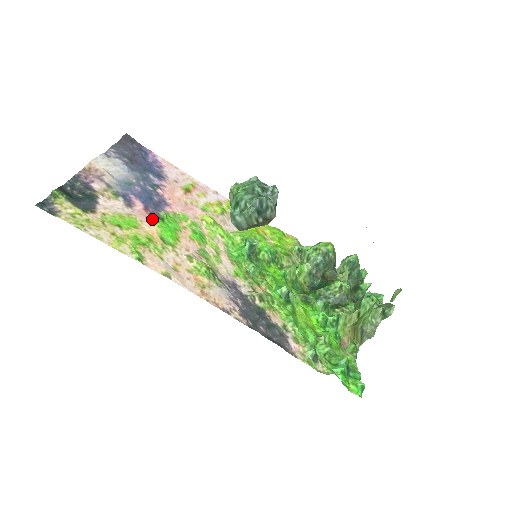
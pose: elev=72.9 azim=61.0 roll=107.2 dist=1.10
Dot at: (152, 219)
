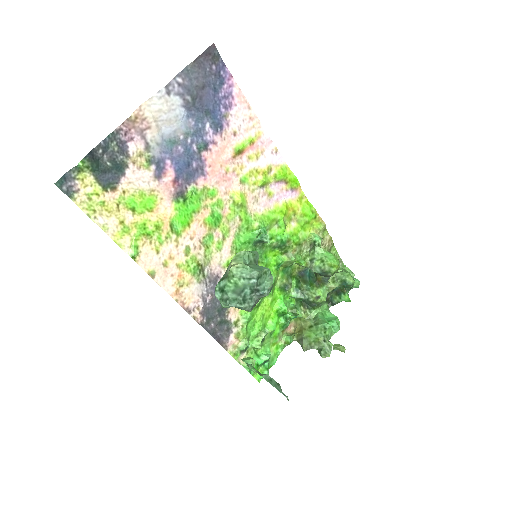
Dot at: (175, 197)
